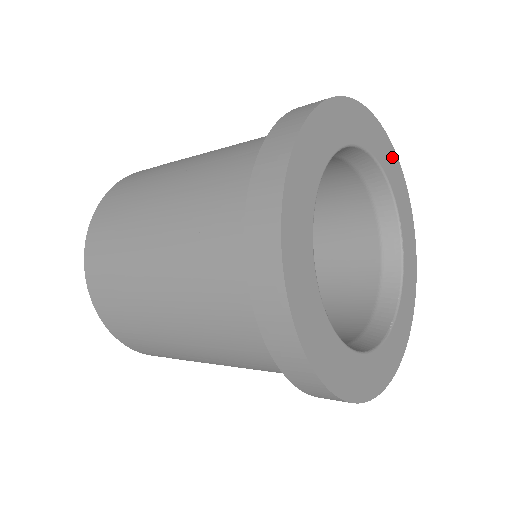
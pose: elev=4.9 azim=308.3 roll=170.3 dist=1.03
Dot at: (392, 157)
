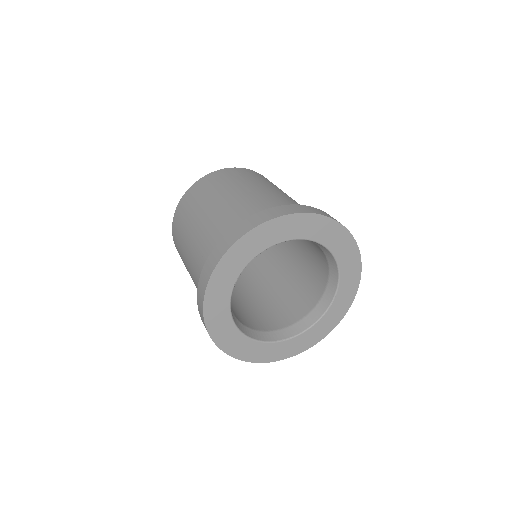
Dot at: (355, 263)
